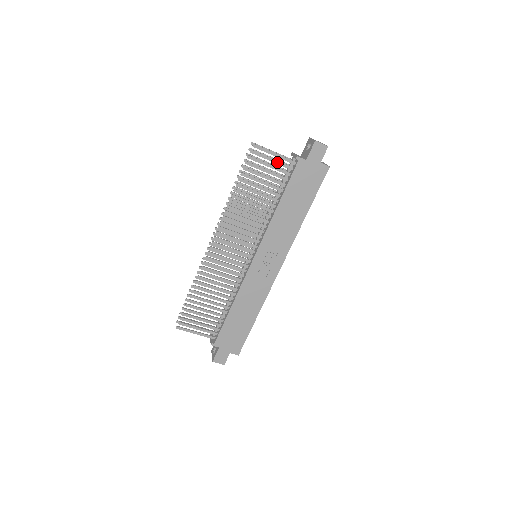
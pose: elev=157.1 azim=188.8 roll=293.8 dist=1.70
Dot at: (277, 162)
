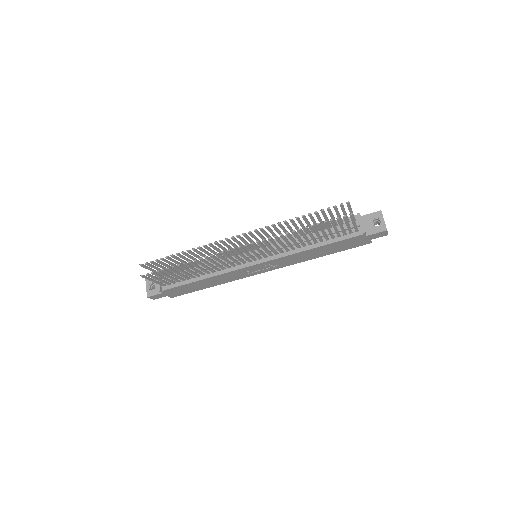
Dot at: (349, 227)
